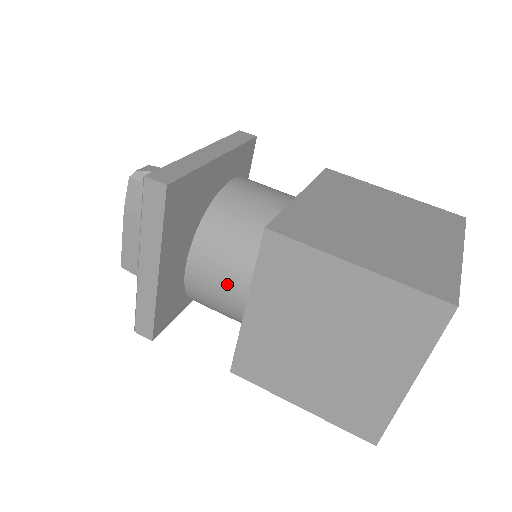
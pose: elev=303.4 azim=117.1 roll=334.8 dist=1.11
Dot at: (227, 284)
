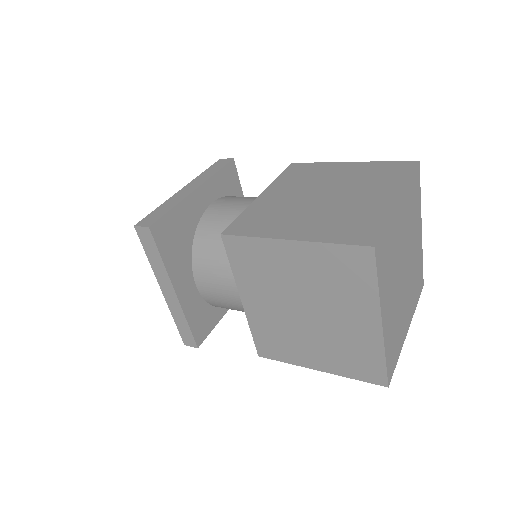
Dot at: (226, 286)
